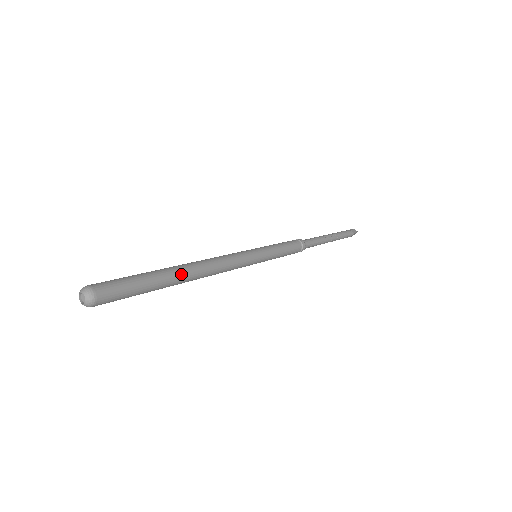
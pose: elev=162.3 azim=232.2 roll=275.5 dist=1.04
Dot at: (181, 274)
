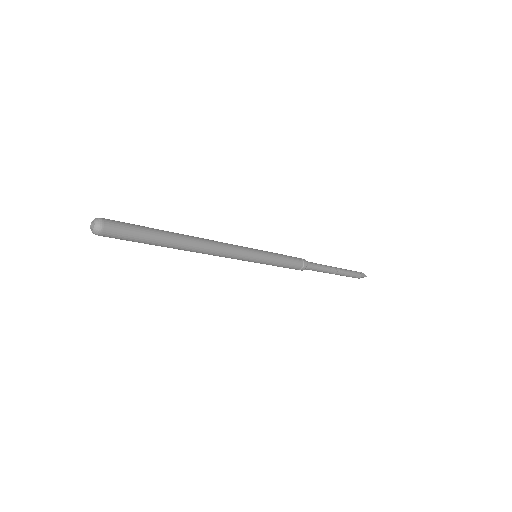
Dot at: (180, 243)
